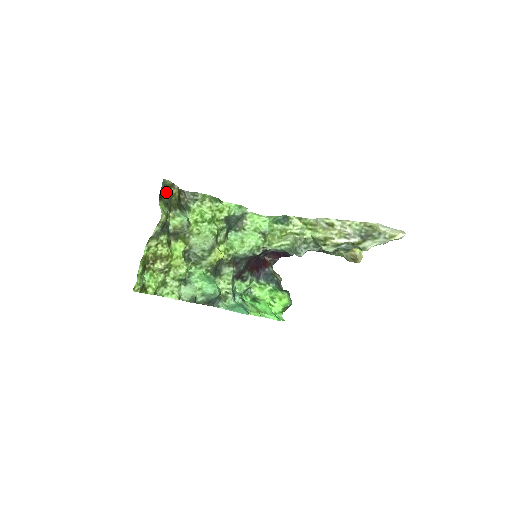
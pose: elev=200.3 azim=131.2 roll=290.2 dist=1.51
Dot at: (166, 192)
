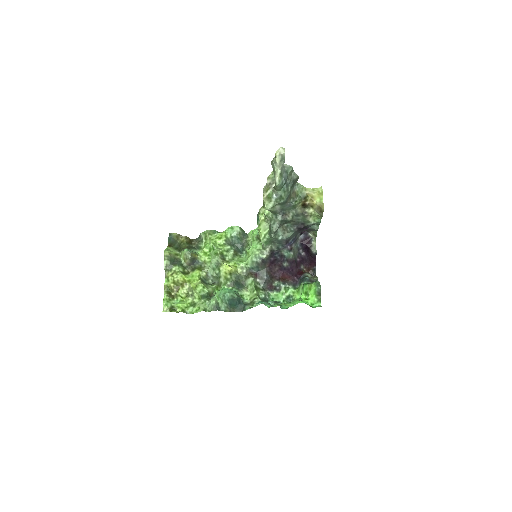
Dot at: (176, 242)
